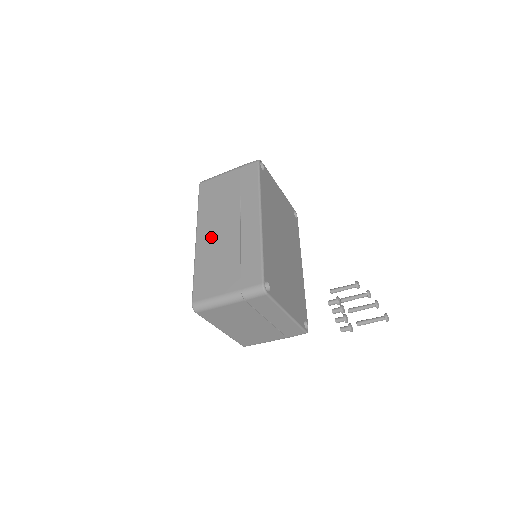
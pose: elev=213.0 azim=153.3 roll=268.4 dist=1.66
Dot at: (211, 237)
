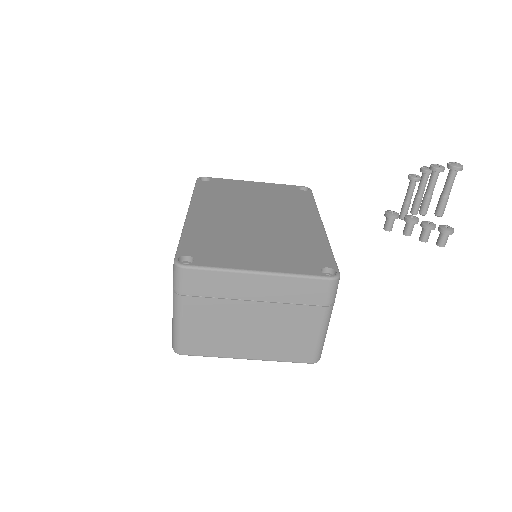
Dot at: occluded
